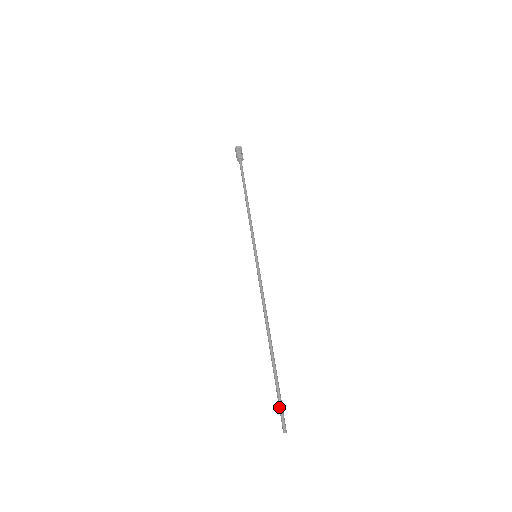
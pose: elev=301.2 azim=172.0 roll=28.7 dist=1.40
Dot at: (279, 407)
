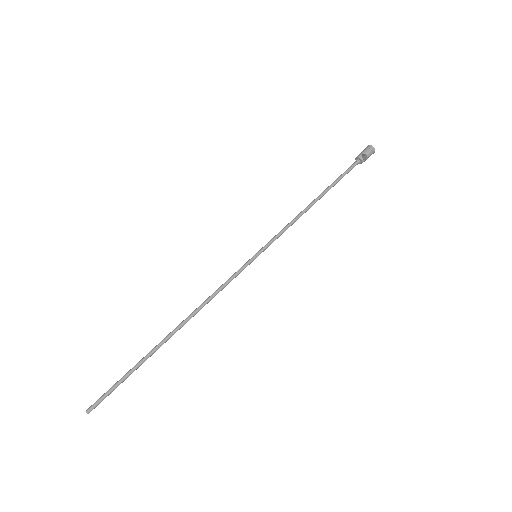
Dot at: occluded
